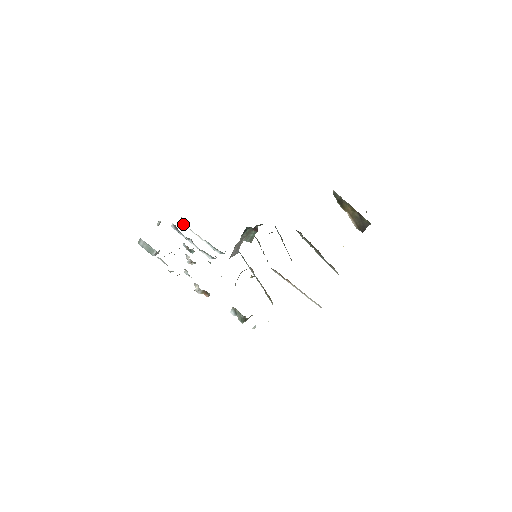
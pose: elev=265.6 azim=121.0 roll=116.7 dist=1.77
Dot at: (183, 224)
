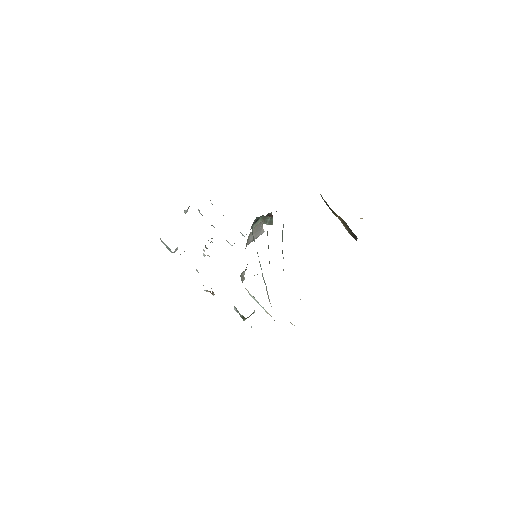
Dot at: occluded
